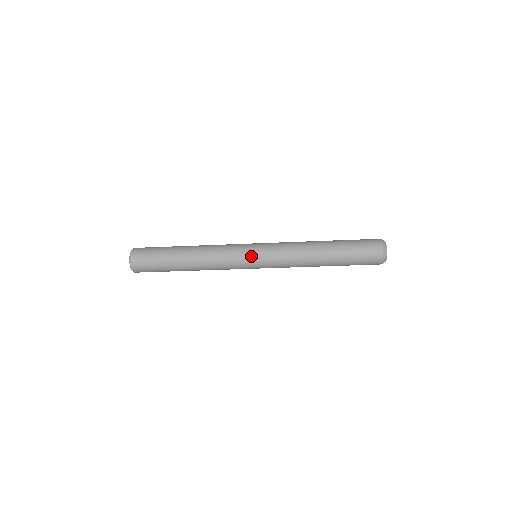
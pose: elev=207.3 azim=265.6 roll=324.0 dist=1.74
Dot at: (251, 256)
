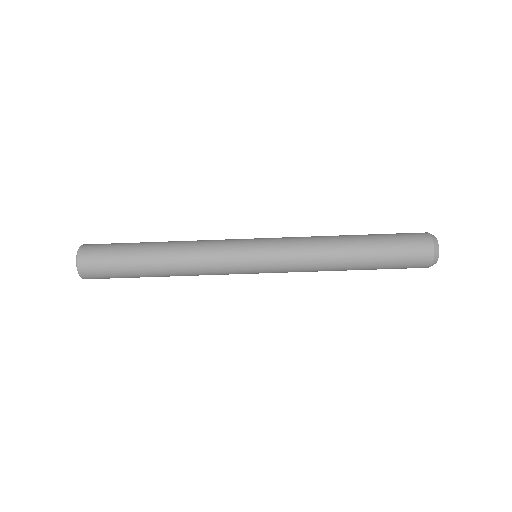
Dot at: (250, 245)
